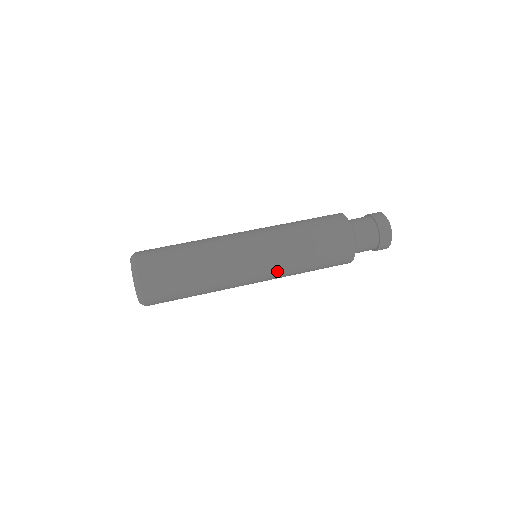
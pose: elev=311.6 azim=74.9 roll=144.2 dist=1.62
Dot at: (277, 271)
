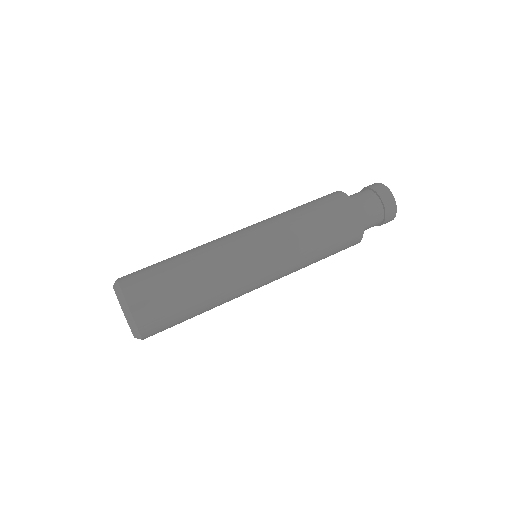
Dot at: (284, 262)
